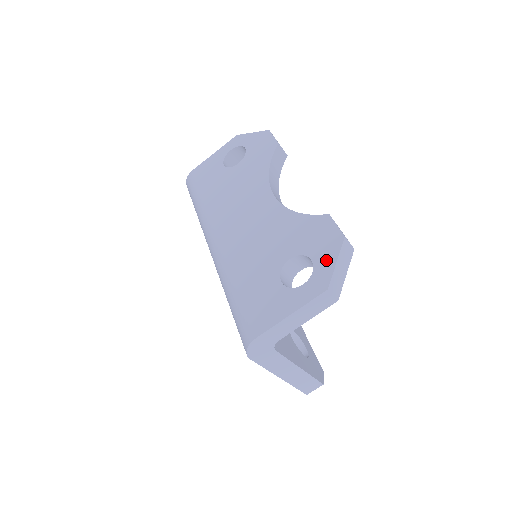
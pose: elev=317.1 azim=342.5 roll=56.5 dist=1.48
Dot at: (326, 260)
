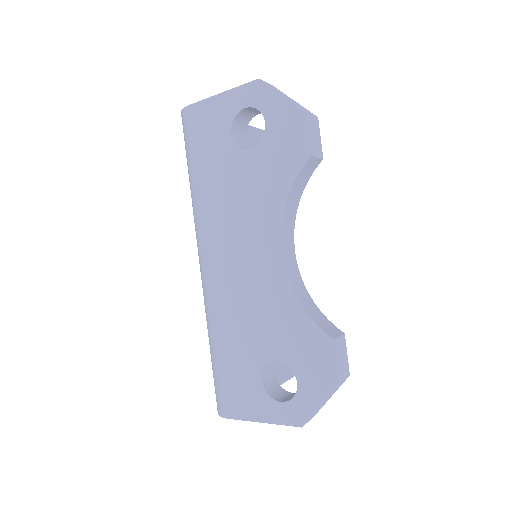
Dot at: (311, 395)
